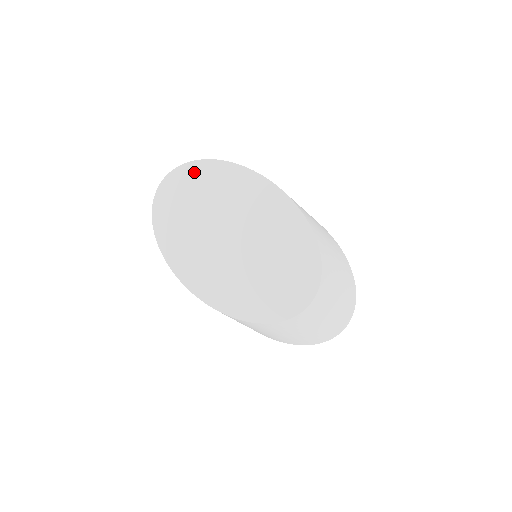
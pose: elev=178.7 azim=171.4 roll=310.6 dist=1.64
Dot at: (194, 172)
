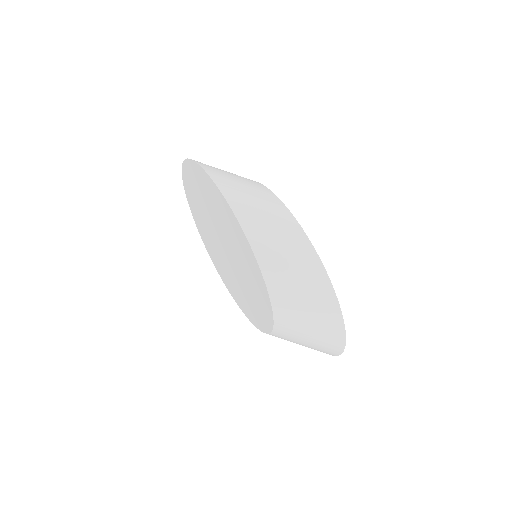
Dot at: (191, 170)
